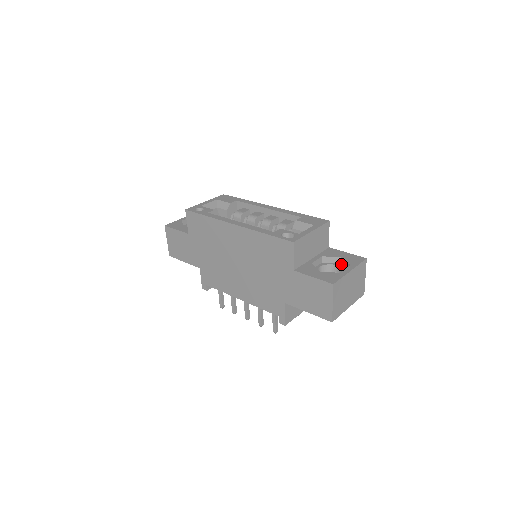
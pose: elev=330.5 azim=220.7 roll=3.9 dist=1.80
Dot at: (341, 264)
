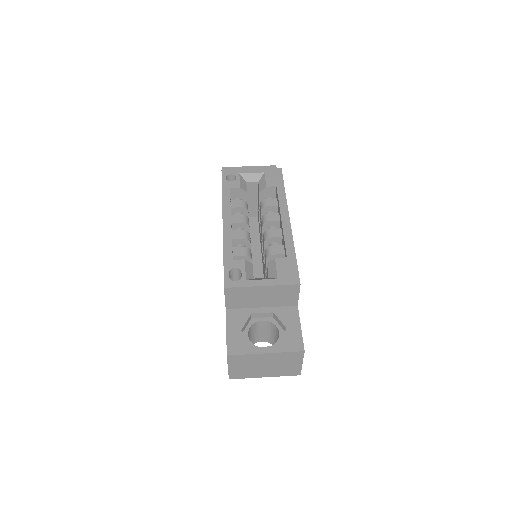
Dot at: occluded
